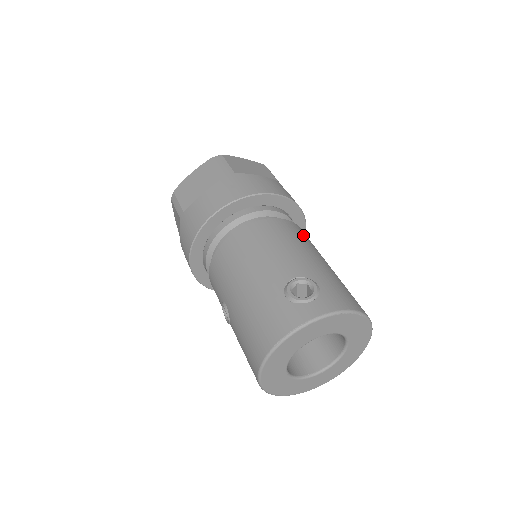
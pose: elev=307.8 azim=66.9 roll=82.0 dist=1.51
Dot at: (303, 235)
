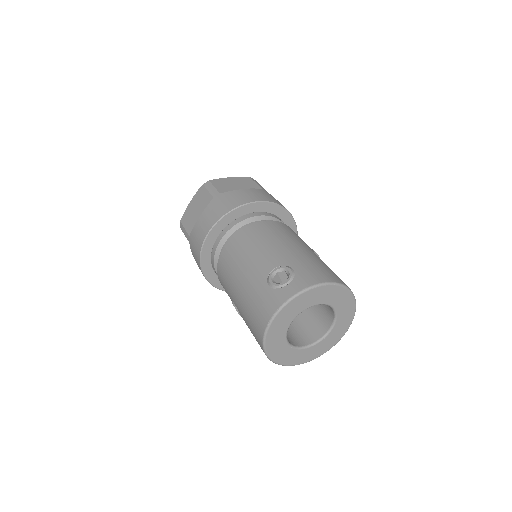
Dot at: (284, 230)
